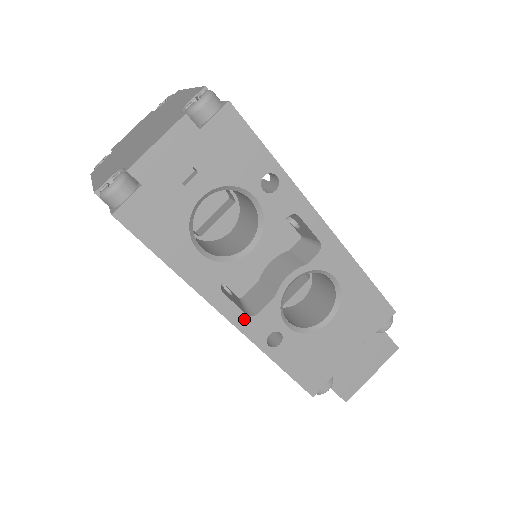
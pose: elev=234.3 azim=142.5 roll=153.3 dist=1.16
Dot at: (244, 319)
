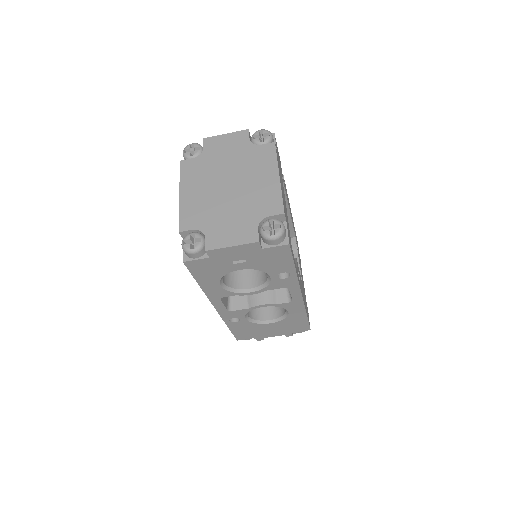
Dot at: (224, 310)
